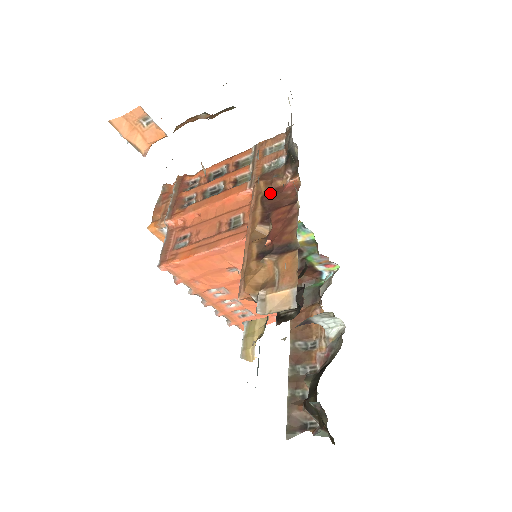
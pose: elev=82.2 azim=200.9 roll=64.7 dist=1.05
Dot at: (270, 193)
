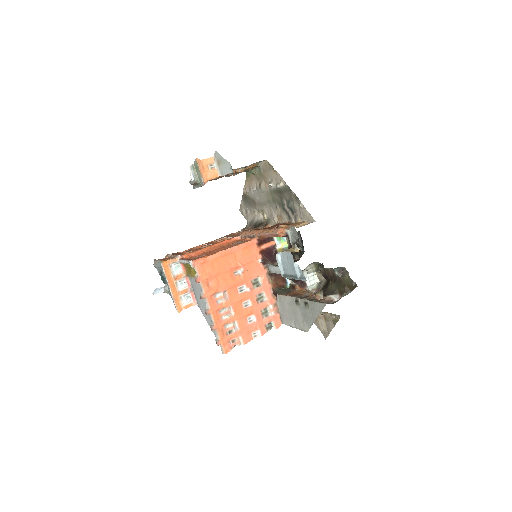
Dot at: occluded
